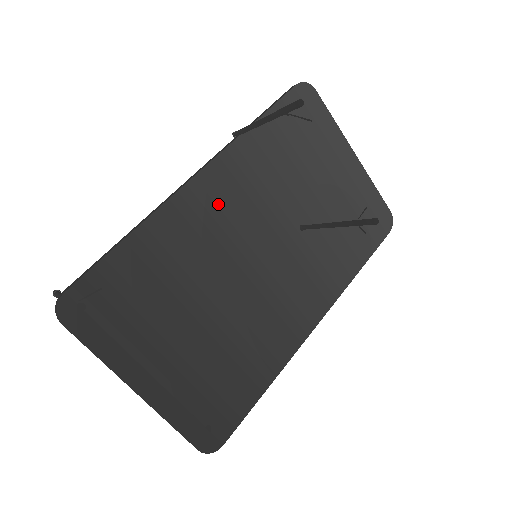
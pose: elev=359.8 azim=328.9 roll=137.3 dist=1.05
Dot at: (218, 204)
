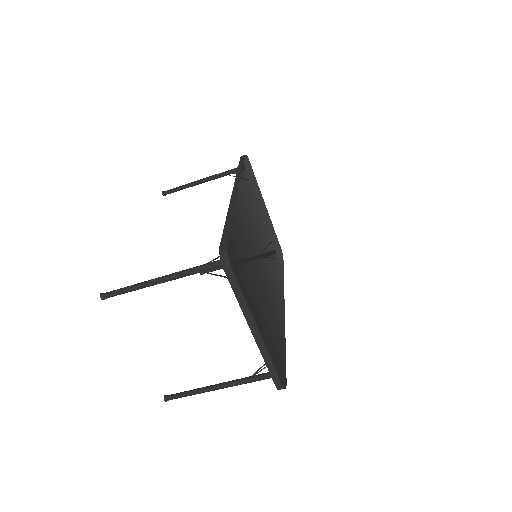
Dot at: (247, 213)
